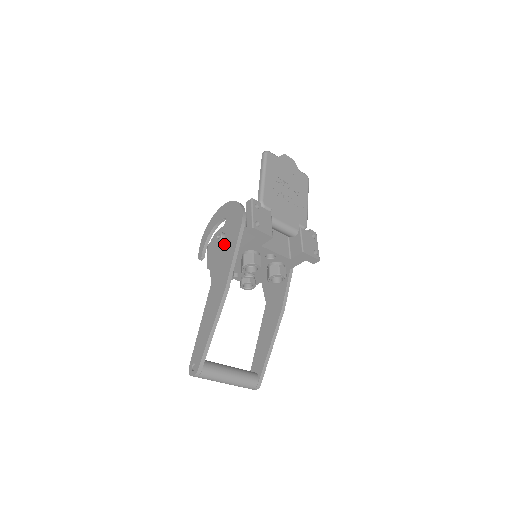
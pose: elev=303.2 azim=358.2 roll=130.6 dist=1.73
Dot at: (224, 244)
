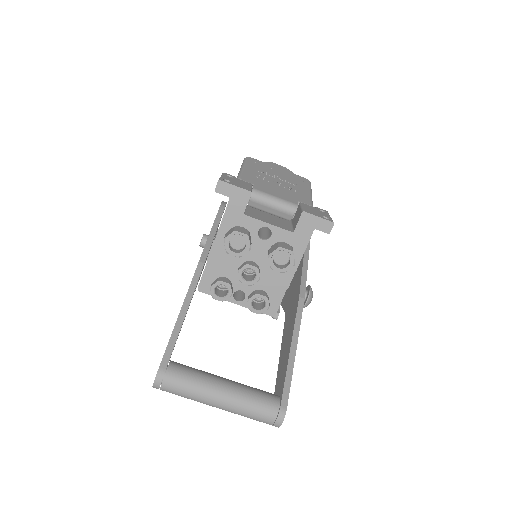
Dot at: occluded
